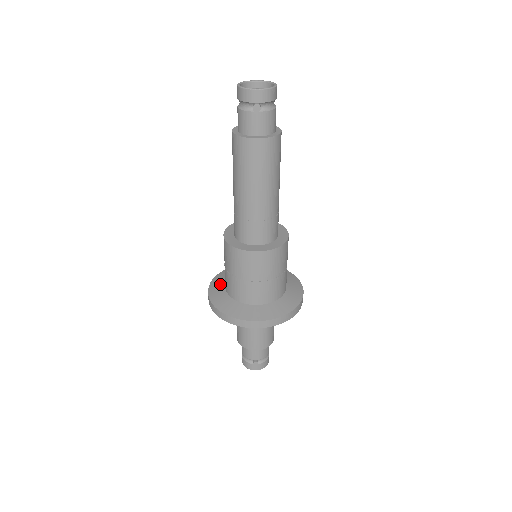
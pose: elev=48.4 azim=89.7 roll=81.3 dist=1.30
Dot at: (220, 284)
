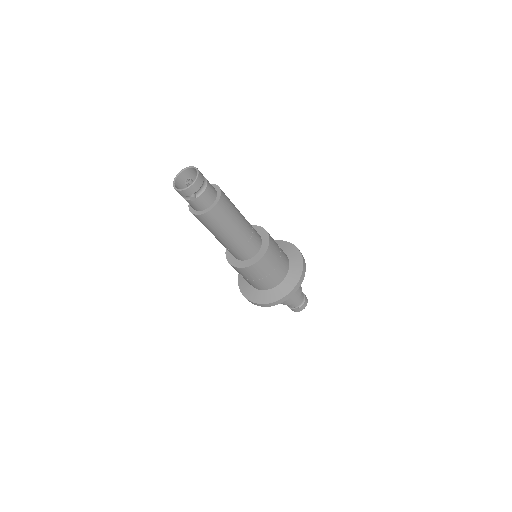
Dot at: occluded
